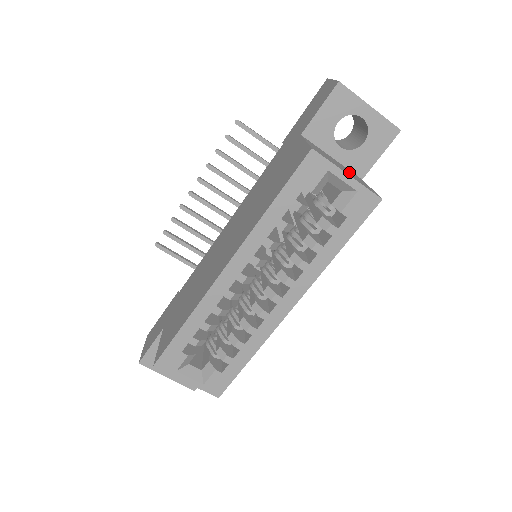
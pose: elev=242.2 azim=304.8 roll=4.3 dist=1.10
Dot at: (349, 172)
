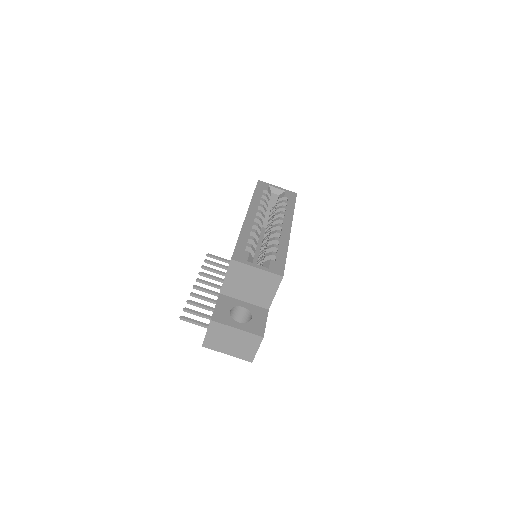
Dot at: occluded
